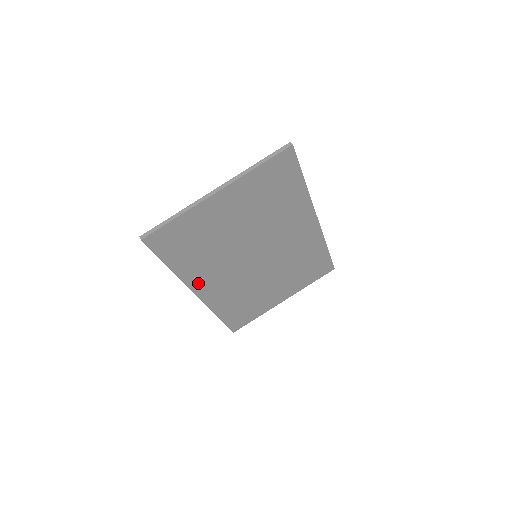
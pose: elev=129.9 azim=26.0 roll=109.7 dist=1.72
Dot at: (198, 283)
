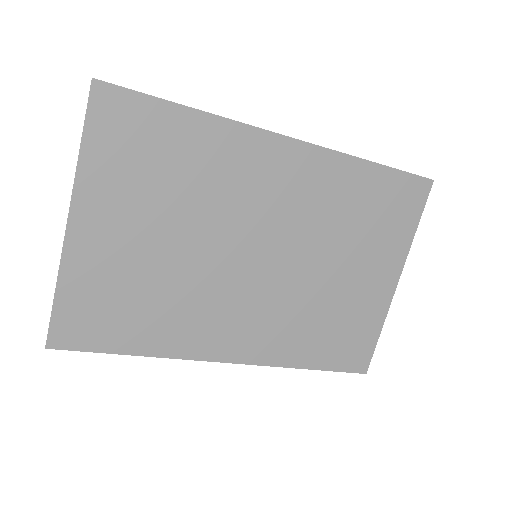
Dot at: (209, 346)
